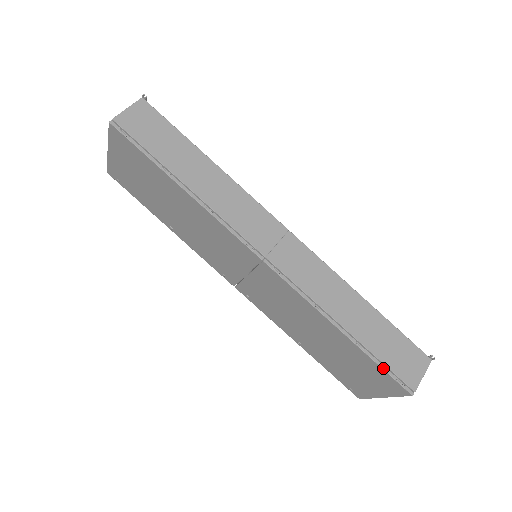
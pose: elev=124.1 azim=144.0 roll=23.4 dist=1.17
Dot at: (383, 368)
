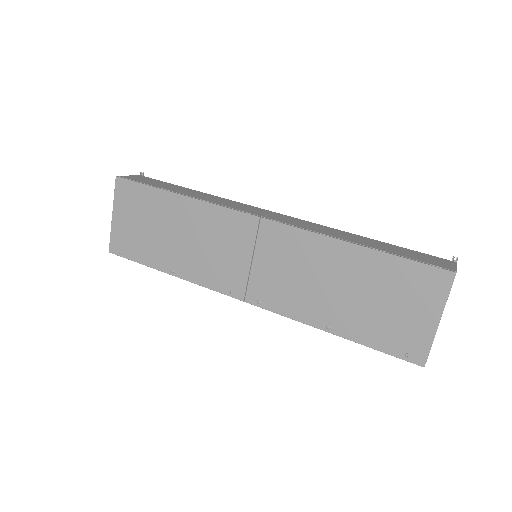
Dot at: (411, 260)
